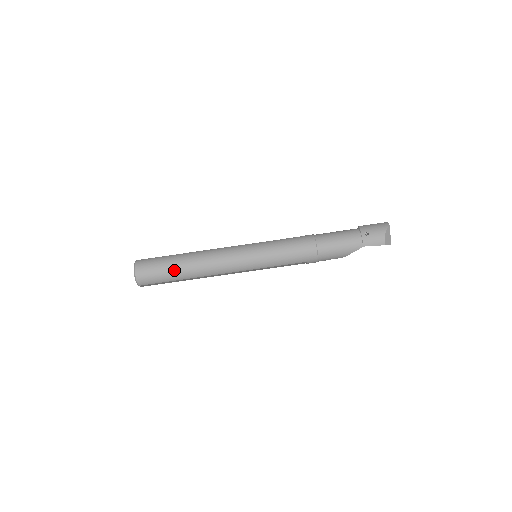
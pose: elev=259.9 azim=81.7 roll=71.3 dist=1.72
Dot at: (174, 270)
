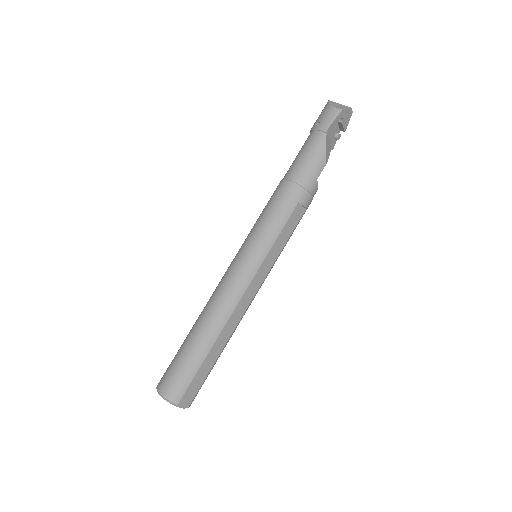
Dot at: (191, 348)
